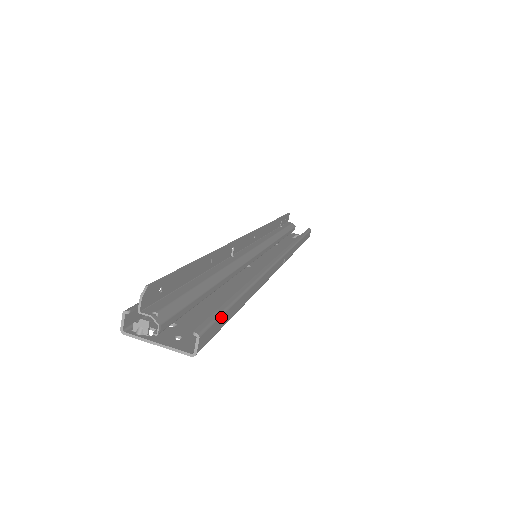
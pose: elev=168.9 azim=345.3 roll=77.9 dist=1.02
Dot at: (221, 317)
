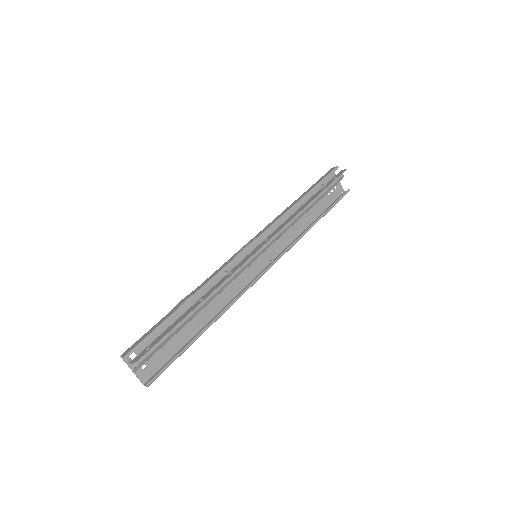
Dot at: occluded
